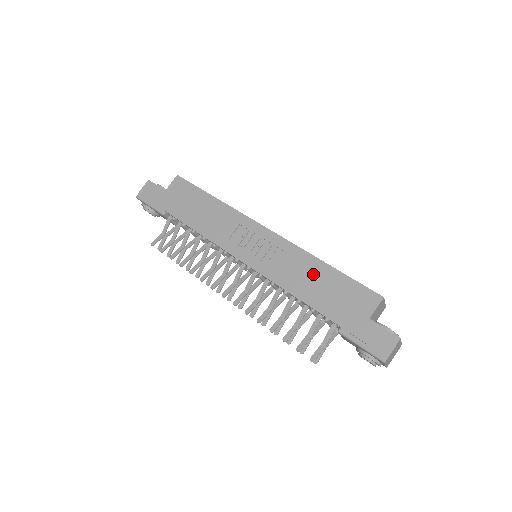
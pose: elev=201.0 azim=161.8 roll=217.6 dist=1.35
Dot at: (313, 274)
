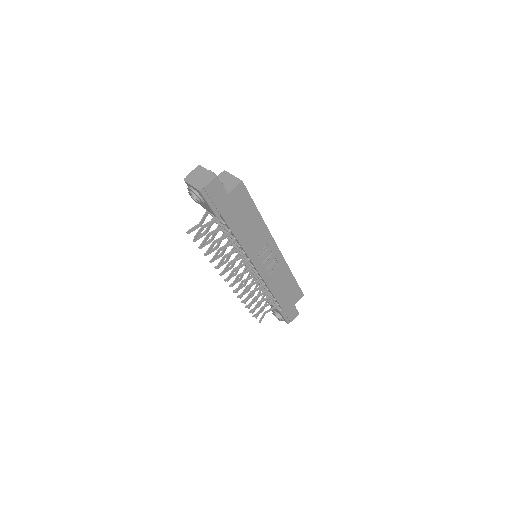
Dot at: (285, 281)
